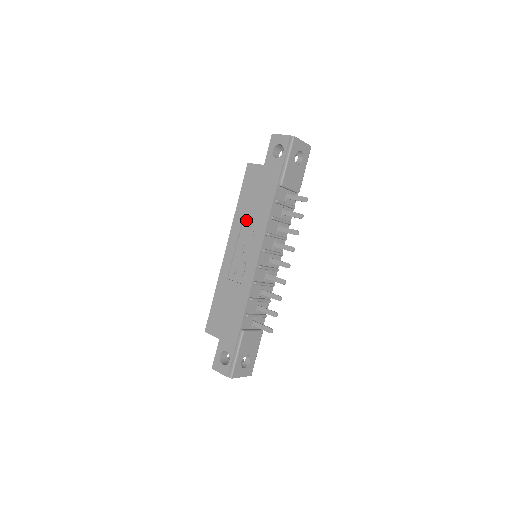
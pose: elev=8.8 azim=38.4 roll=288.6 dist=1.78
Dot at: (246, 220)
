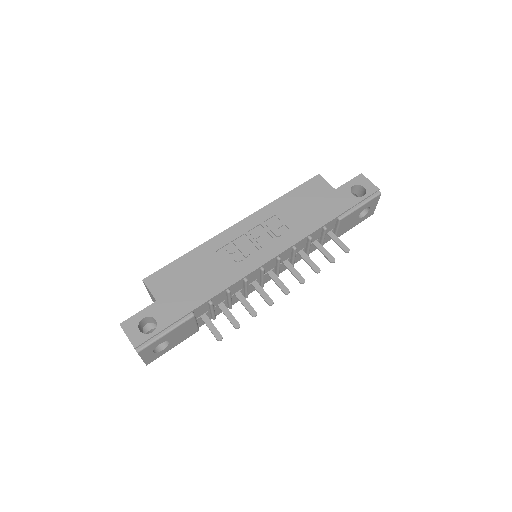
Dot at: (281, 217)
